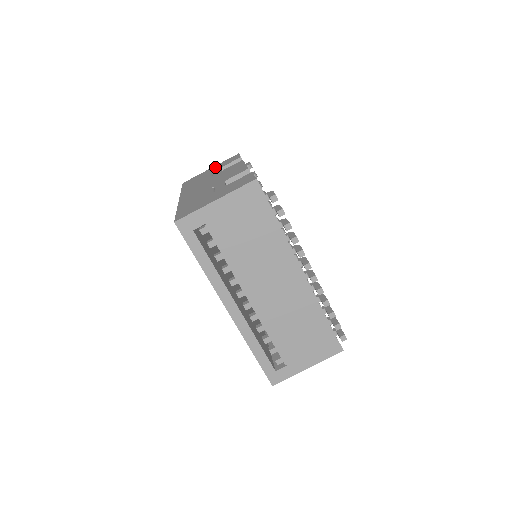
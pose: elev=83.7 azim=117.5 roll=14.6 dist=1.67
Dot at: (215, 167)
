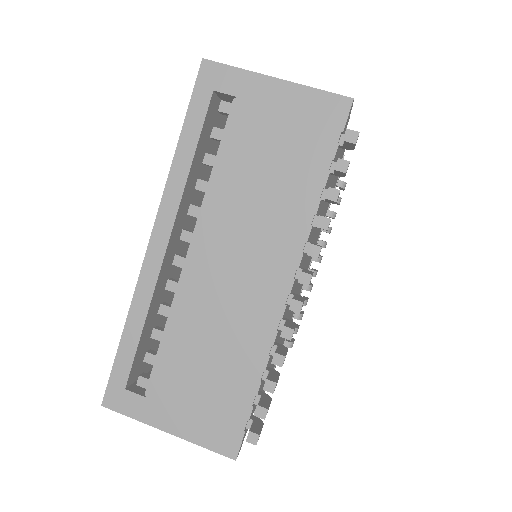
Dot at: occluded
